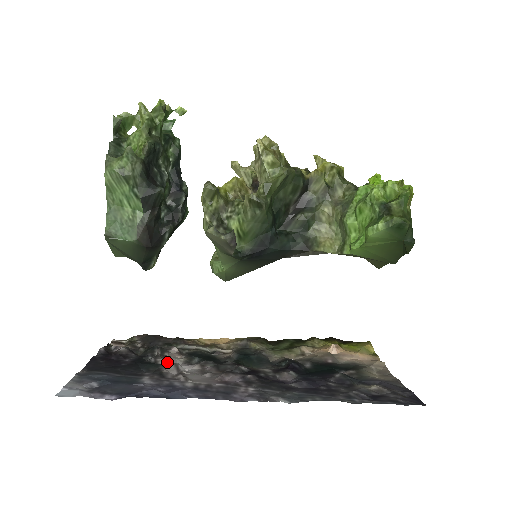
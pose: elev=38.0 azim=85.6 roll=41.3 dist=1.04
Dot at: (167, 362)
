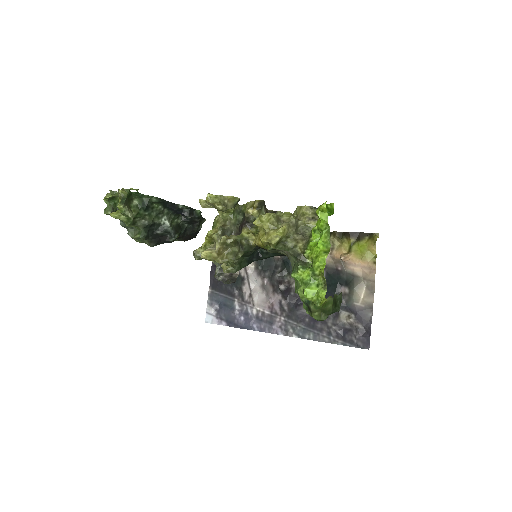
Dot at: (245, 274)
